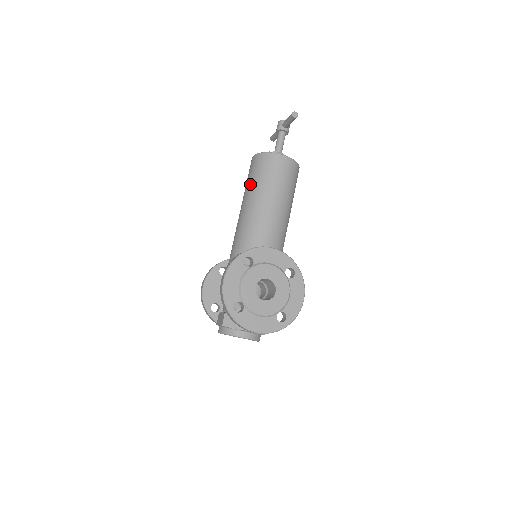
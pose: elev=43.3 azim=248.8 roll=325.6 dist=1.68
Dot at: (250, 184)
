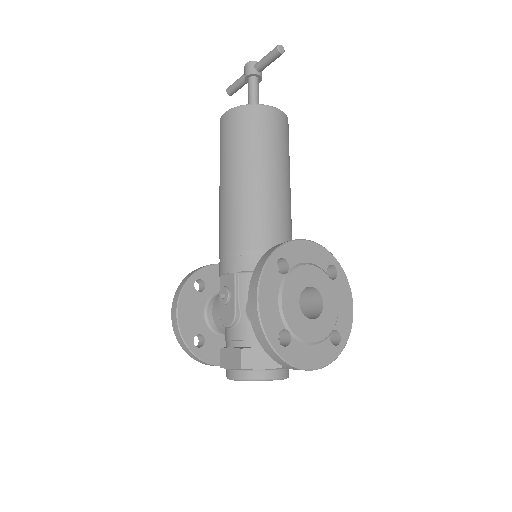
Dot at: (234, 152)
